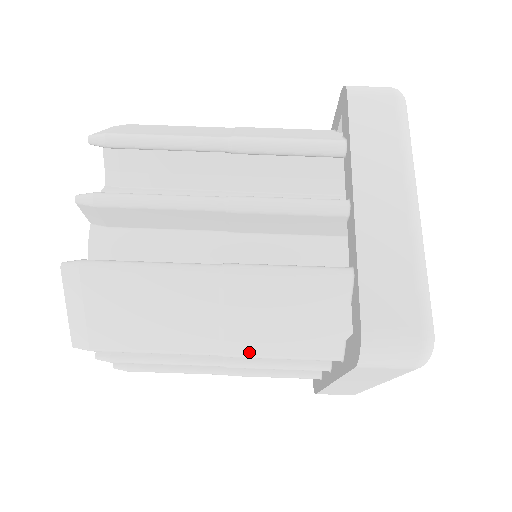
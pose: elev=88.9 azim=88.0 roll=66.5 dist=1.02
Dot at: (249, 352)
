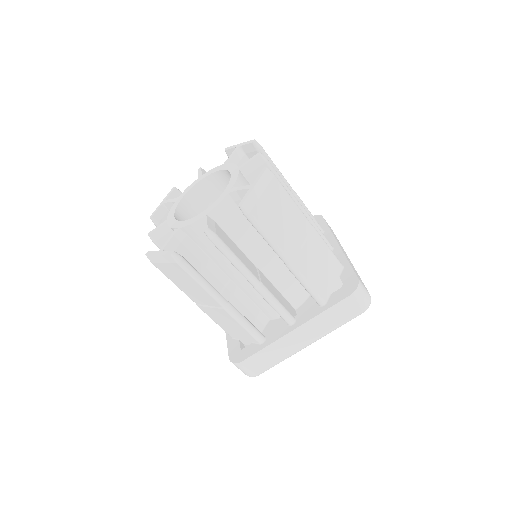
Dot at: (206, 313)
